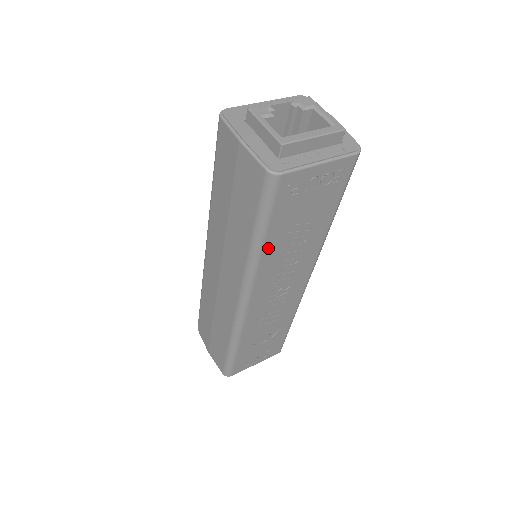
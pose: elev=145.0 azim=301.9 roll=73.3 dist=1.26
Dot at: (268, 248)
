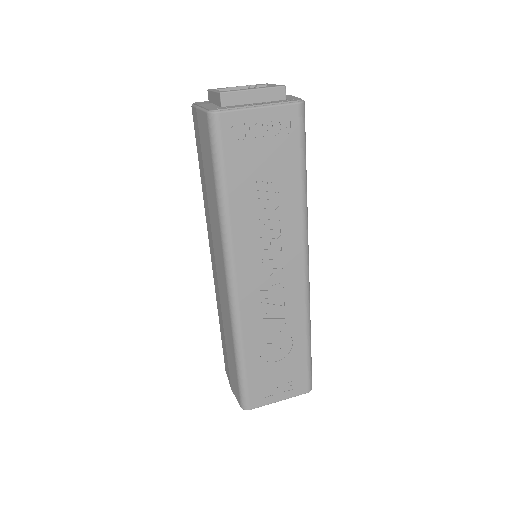
Dot at: (234, 206)
